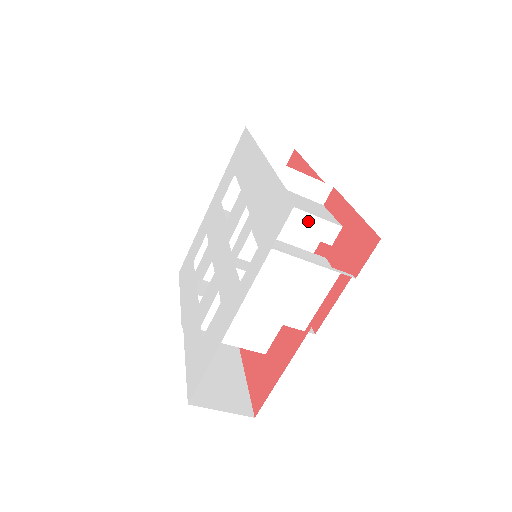
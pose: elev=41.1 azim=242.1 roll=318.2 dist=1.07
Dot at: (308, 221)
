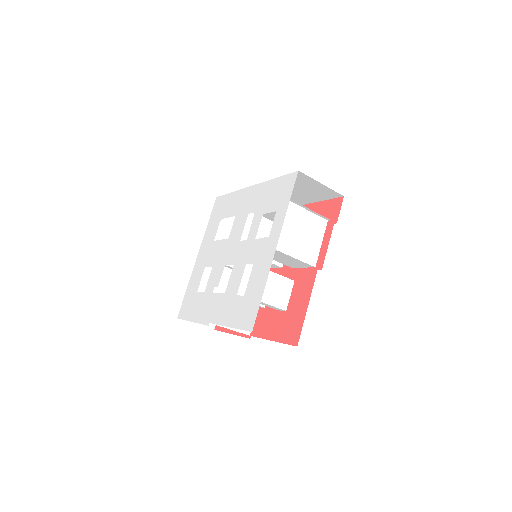
Dot at: occluded
